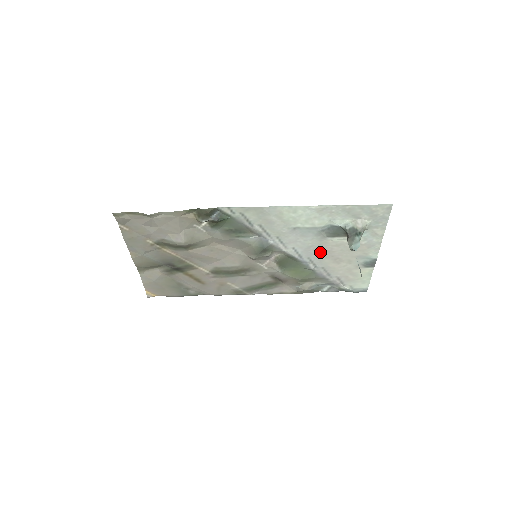
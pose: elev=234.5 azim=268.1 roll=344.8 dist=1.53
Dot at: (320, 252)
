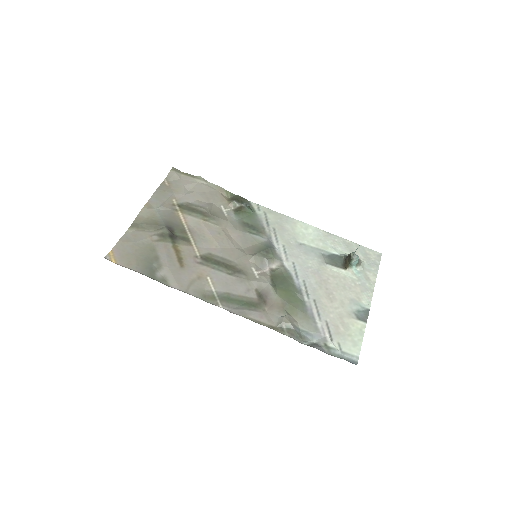
Dot at: (316, 279)
